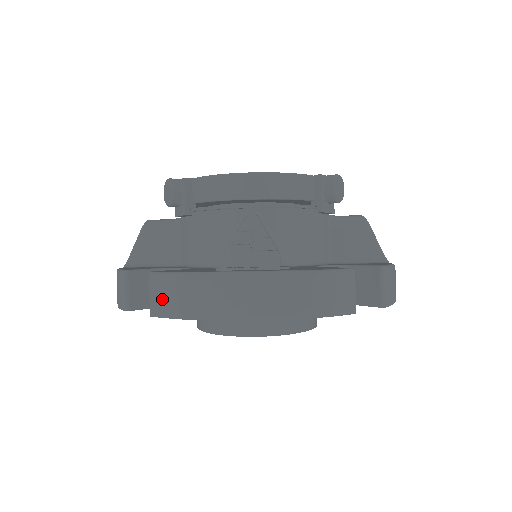
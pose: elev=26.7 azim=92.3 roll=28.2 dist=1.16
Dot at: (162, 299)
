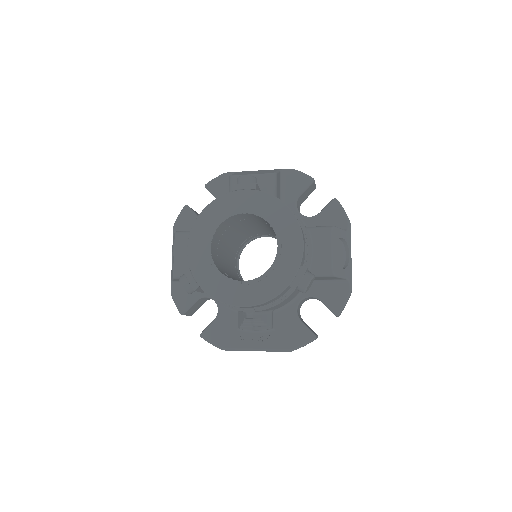
Dot at: occluded
